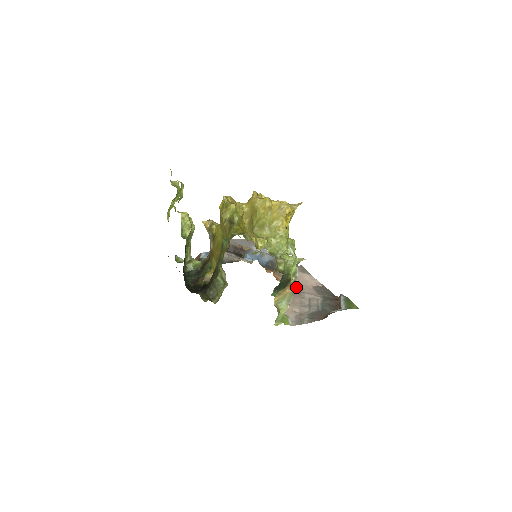
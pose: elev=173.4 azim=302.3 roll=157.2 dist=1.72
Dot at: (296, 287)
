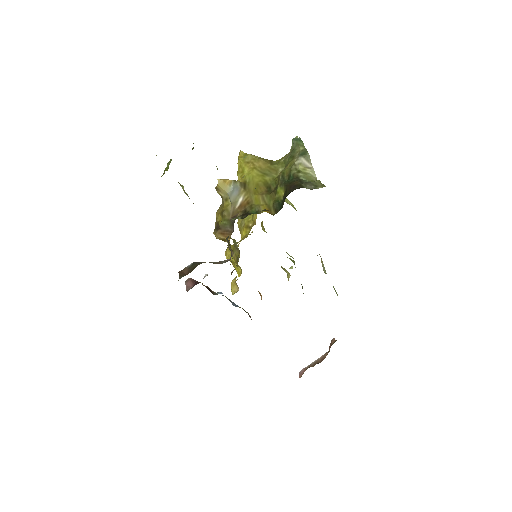
Dot at: occluded
